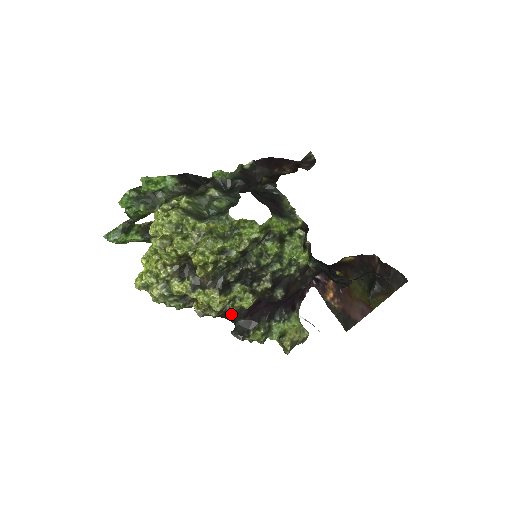
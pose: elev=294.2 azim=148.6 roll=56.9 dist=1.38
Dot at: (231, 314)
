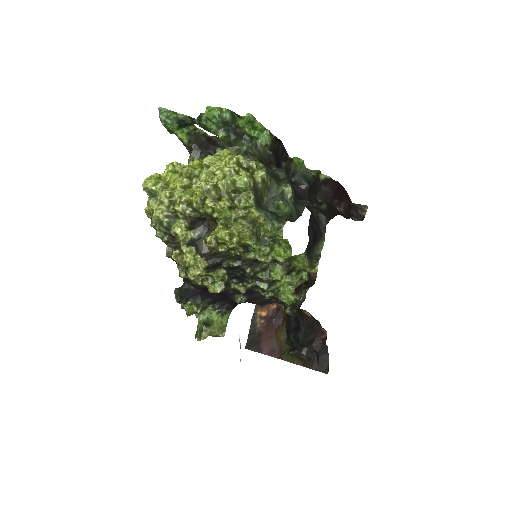
Dot at: (193, 282)
